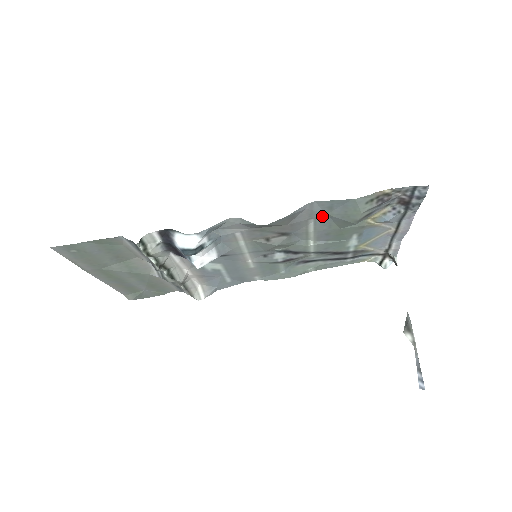
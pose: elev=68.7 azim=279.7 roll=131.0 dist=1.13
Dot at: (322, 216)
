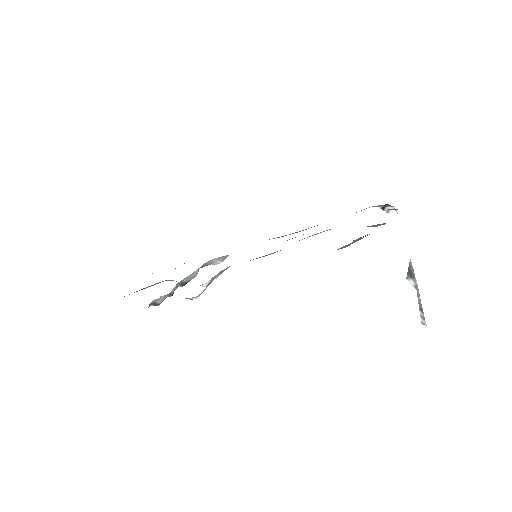
Dot at: occluded
